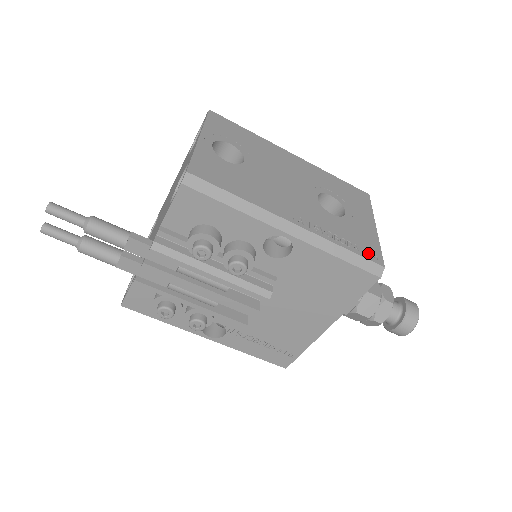
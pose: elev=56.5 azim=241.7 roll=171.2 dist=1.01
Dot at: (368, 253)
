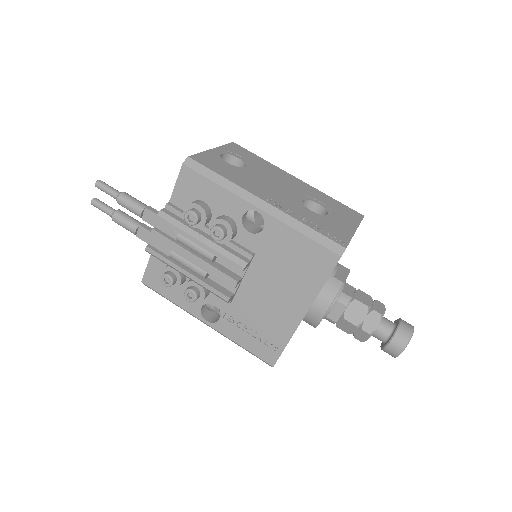
Dot at: (333, 237)
